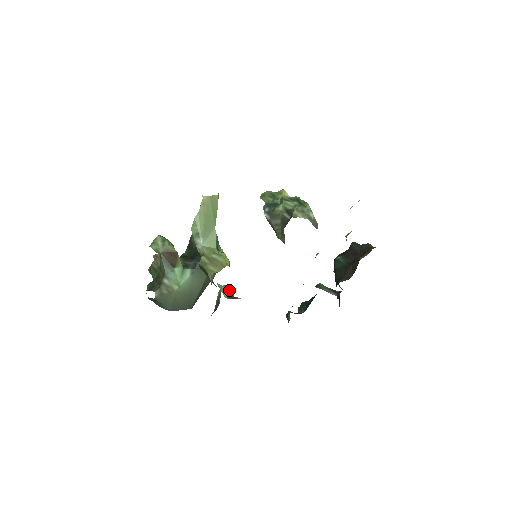
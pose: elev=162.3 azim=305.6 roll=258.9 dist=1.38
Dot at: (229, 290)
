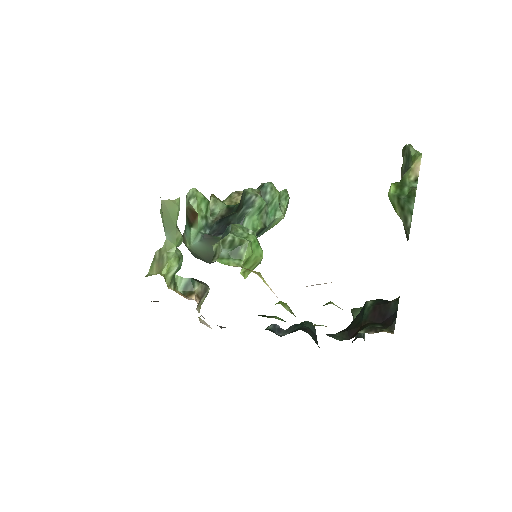
Dot at: (191, 283)
